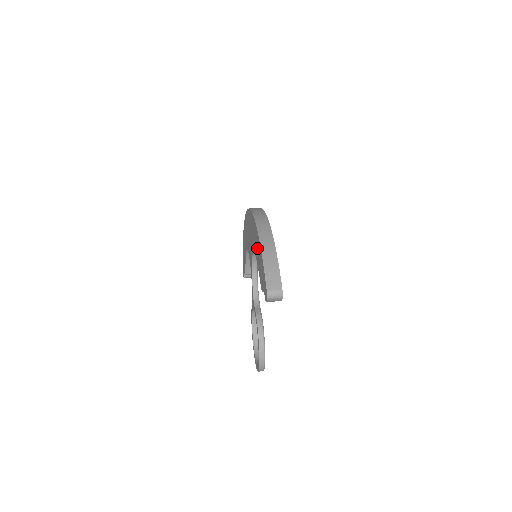
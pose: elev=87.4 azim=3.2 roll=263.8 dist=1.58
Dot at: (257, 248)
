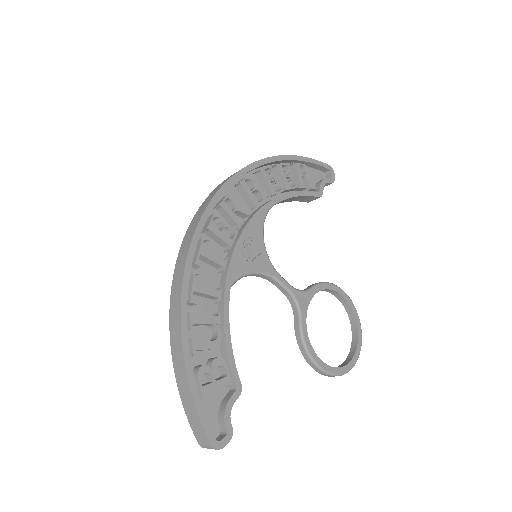
Dot at: occluded
